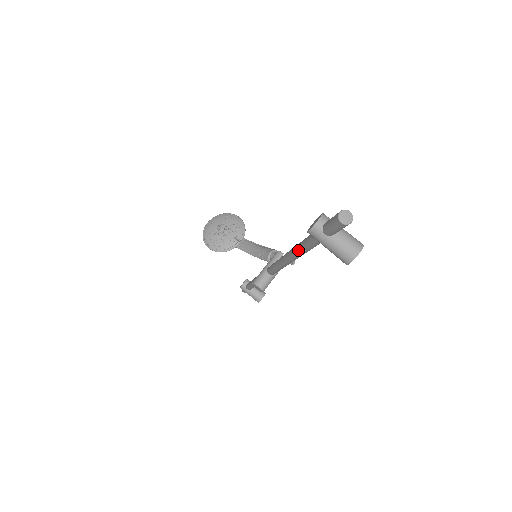
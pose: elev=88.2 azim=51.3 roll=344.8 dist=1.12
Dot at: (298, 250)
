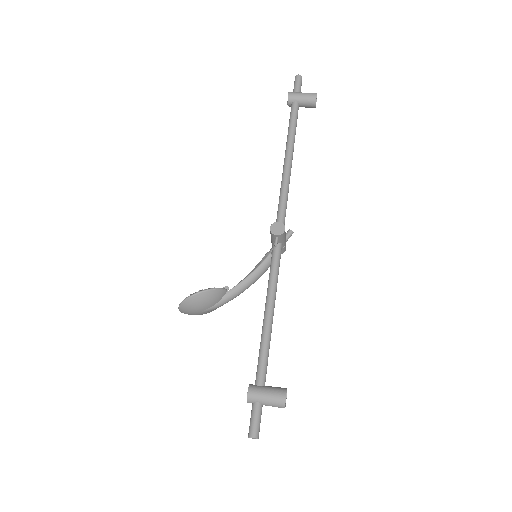
Dot at: (289, 134)
